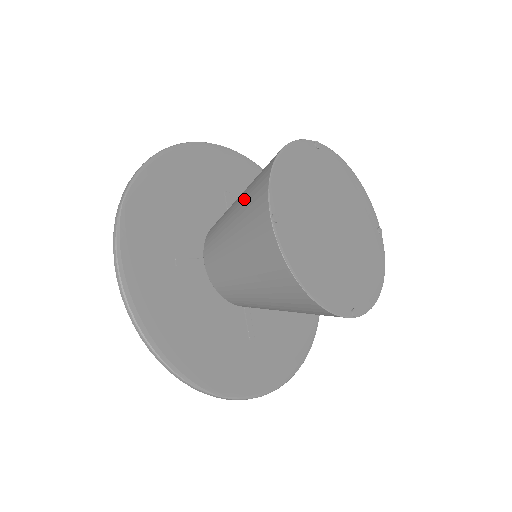
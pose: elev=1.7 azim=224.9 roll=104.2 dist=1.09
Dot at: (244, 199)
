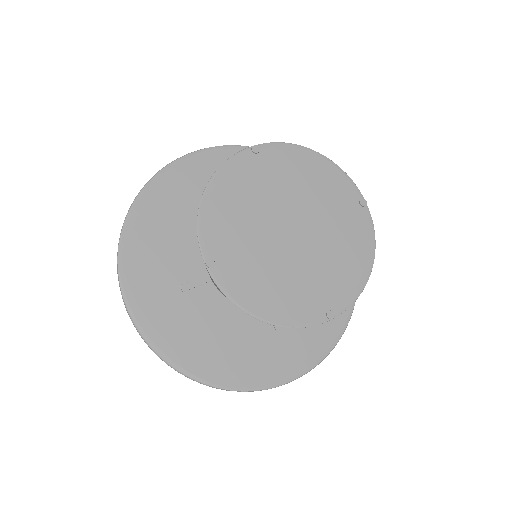
Dot at: occluded
